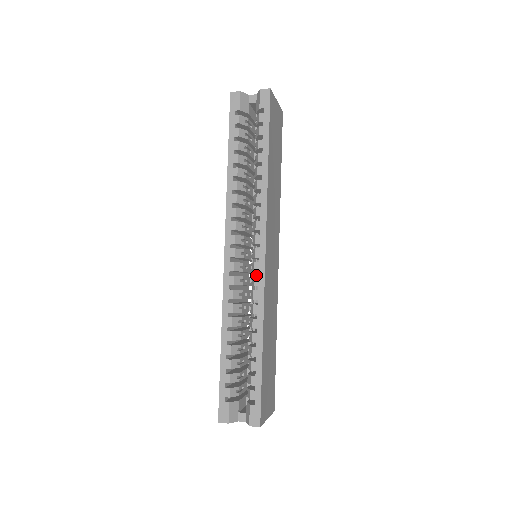
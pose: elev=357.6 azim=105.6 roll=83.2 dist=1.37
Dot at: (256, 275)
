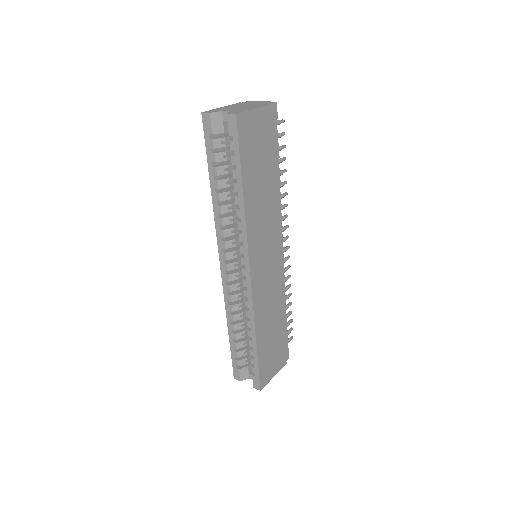
Dot at: occluded
